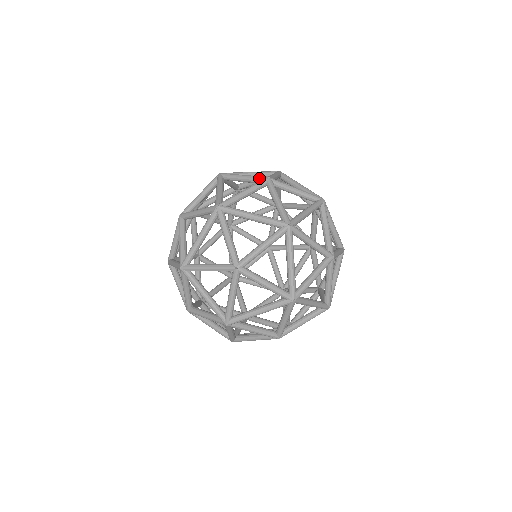
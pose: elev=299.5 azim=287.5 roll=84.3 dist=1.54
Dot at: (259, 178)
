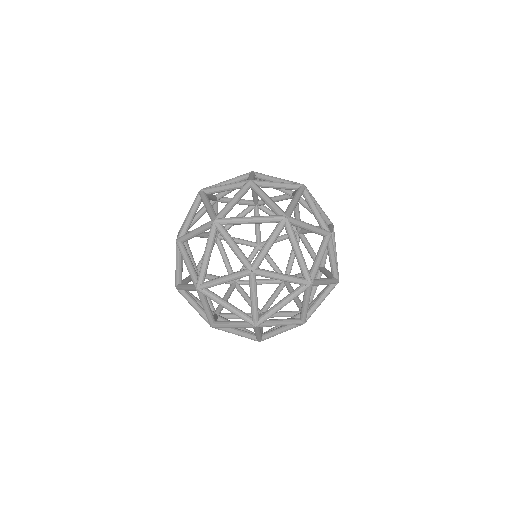
Dot at: (244, 265)
